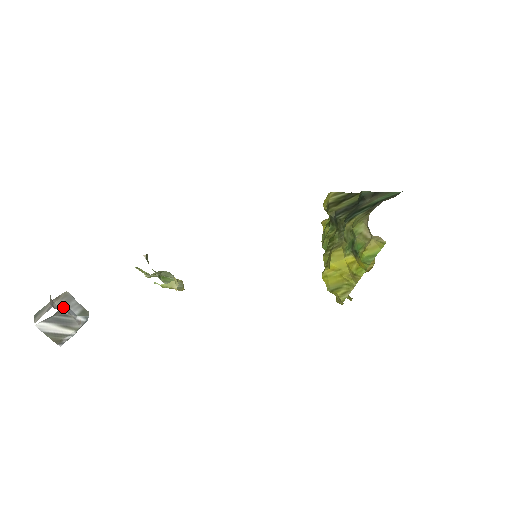
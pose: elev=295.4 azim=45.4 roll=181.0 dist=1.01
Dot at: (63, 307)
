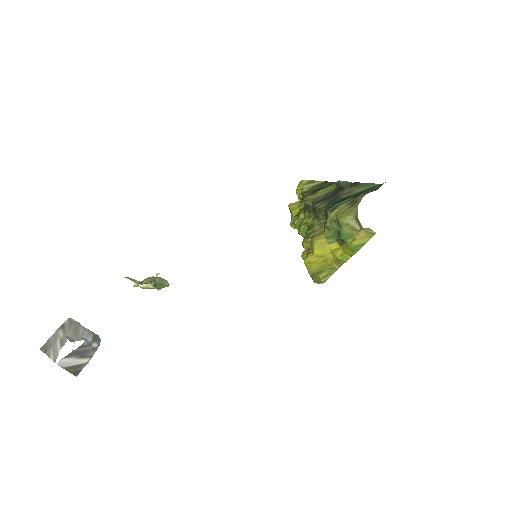
Dot at: occluded
